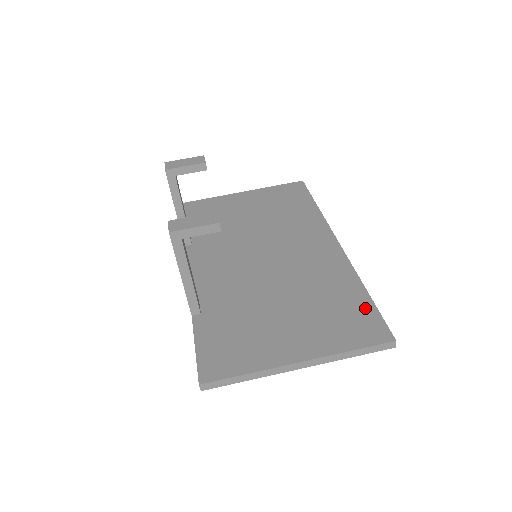
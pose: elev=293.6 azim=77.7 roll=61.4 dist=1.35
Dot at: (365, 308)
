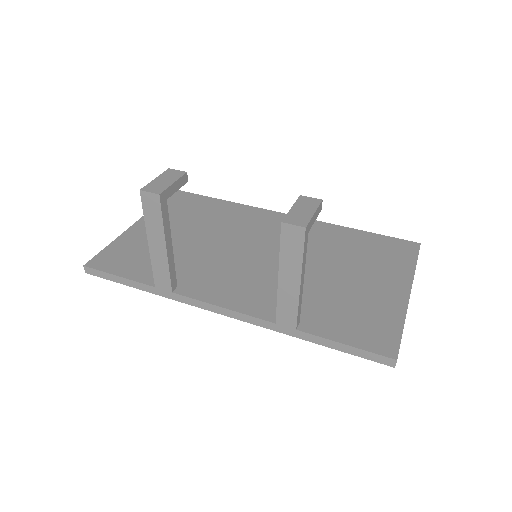
Dot at: (377, 239)
